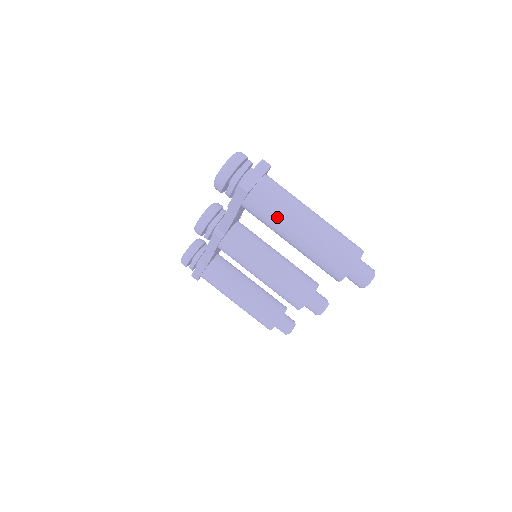
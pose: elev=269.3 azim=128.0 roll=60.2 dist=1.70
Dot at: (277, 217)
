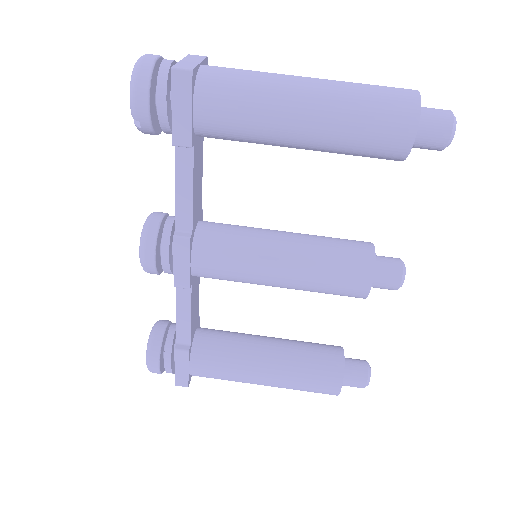
Dot at: (258, 94)
